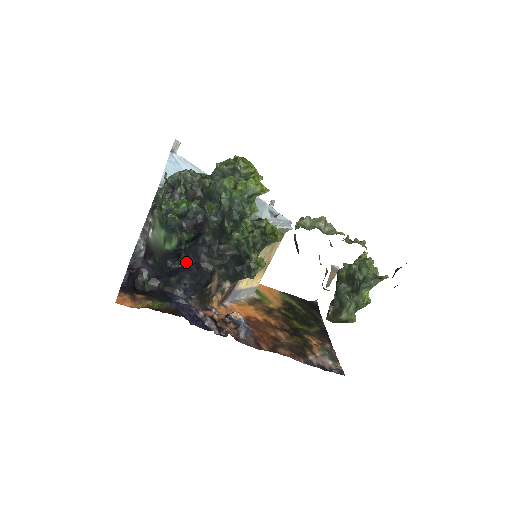
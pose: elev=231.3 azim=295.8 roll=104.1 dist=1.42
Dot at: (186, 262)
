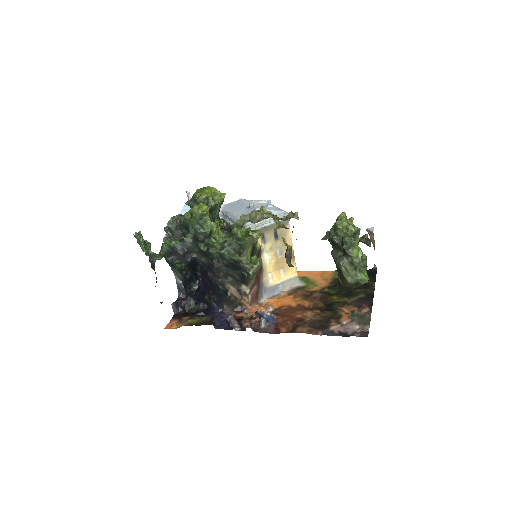
Dot at: (204, 282)
